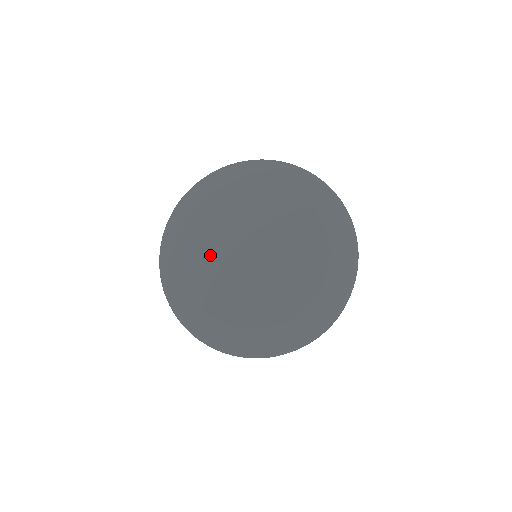
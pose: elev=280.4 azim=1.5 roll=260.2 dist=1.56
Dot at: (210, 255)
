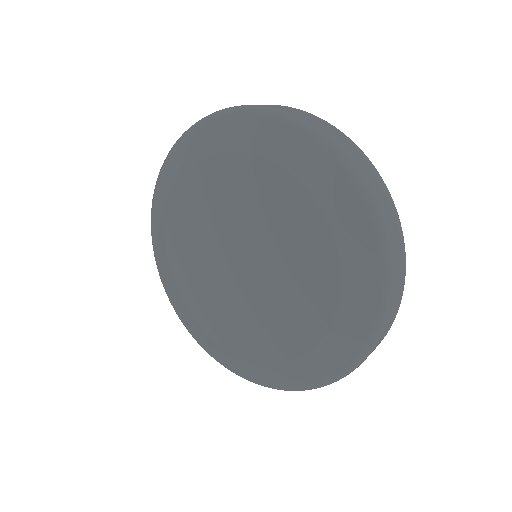
Dot at: (218, 305)
